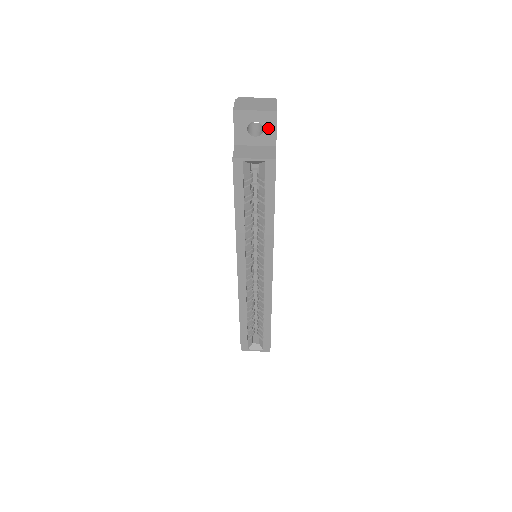
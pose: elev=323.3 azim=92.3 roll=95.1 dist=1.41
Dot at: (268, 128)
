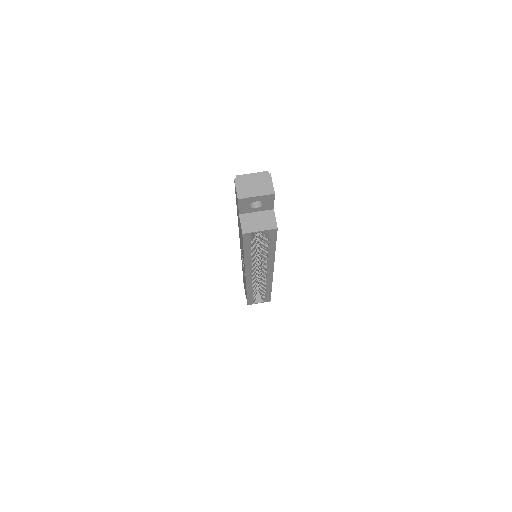
Dot at: (267, 202)
